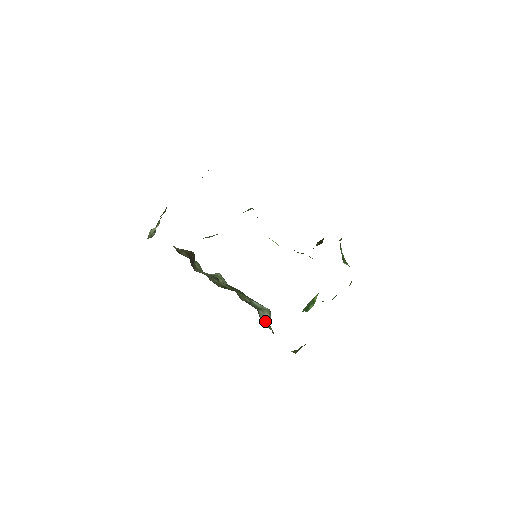
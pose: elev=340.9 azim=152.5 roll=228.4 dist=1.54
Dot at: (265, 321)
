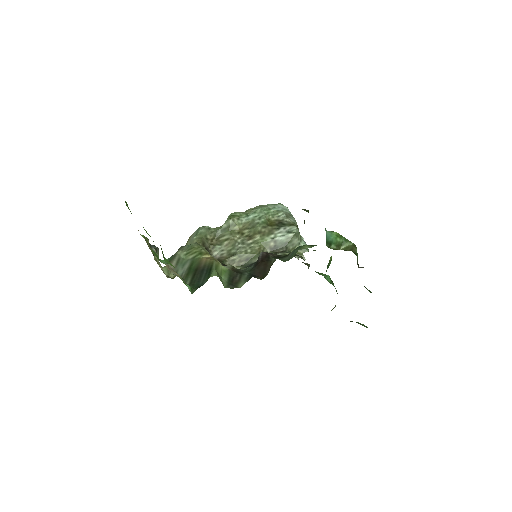
Dot at: occluded
